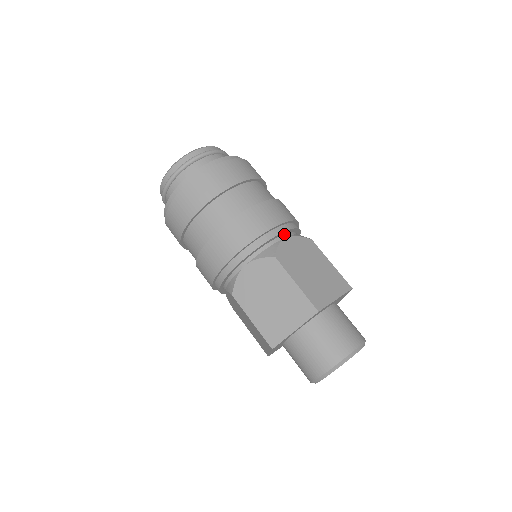
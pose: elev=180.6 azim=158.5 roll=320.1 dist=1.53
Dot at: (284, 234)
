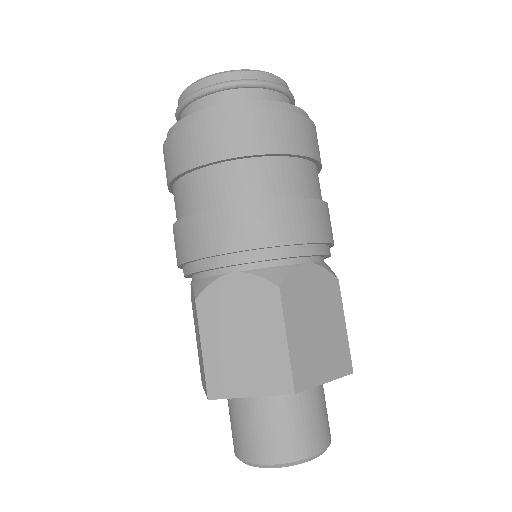
Dot at: (308, 256)
